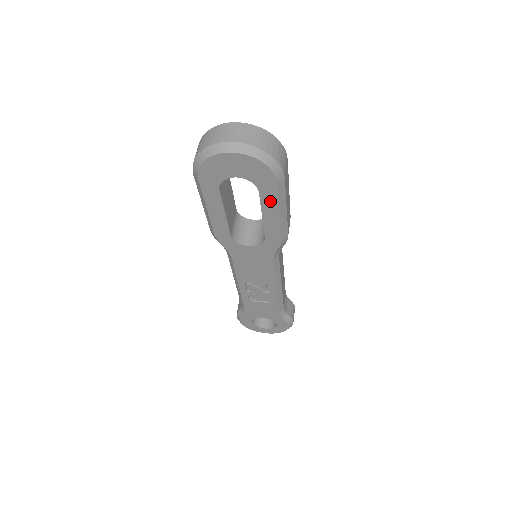
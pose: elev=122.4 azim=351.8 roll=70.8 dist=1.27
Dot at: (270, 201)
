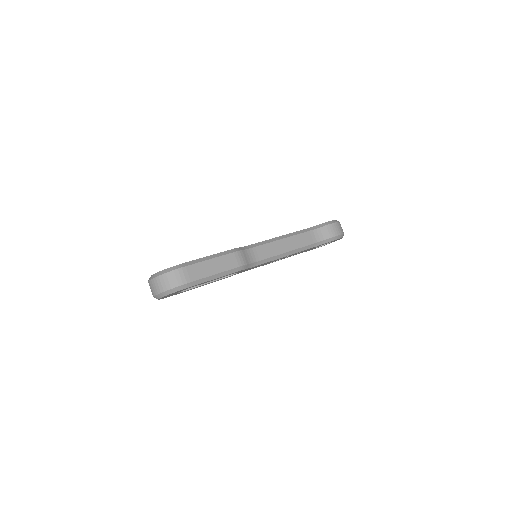
Dot at: occluded
